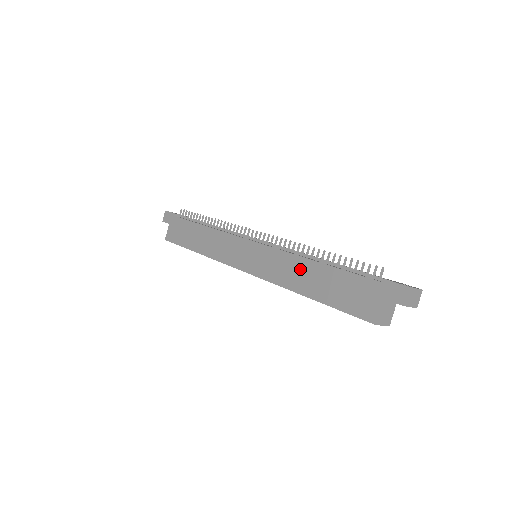
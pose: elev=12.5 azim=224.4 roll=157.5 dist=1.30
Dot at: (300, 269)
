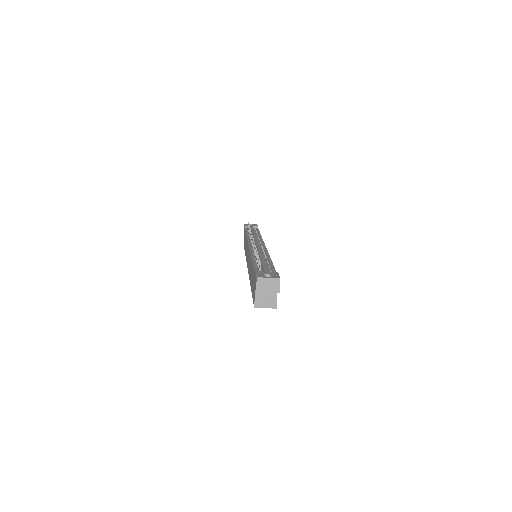
Dot at: (250, 266)
